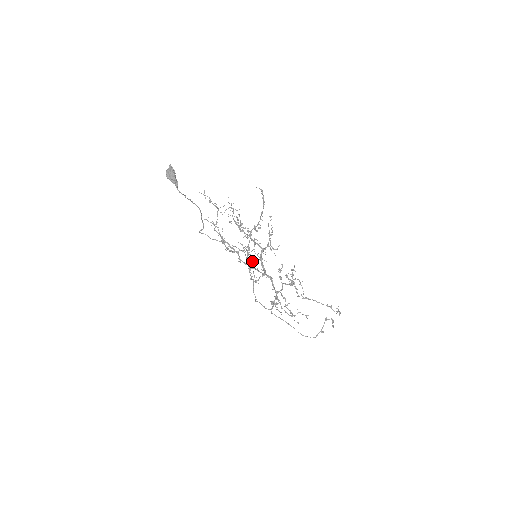
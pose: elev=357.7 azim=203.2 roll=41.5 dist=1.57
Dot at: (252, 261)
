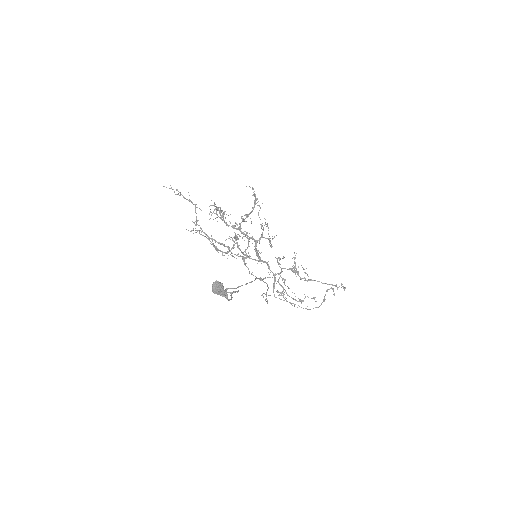
Dot at: occluded
